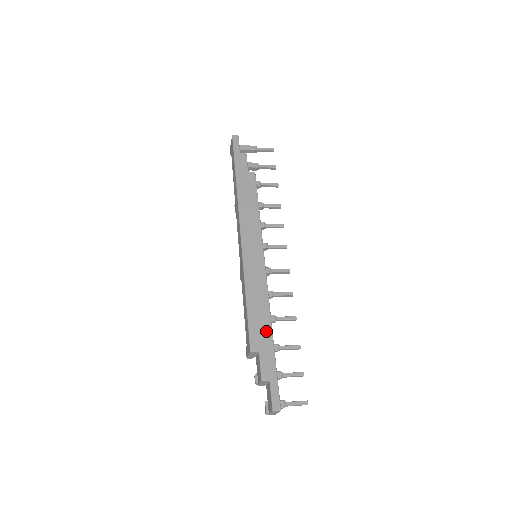
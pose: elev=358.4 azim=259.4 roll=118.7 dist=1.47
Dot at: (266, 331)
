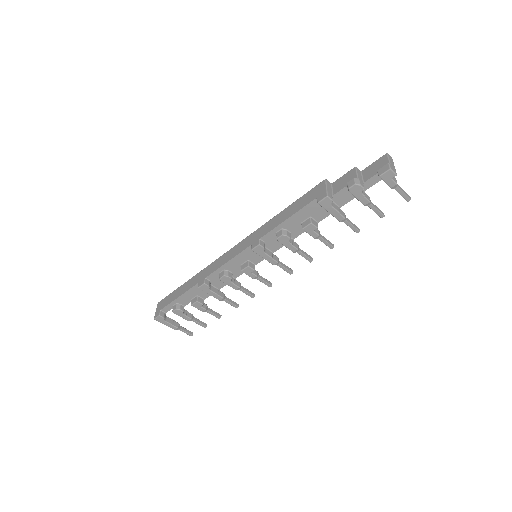
Dot at: occluded
